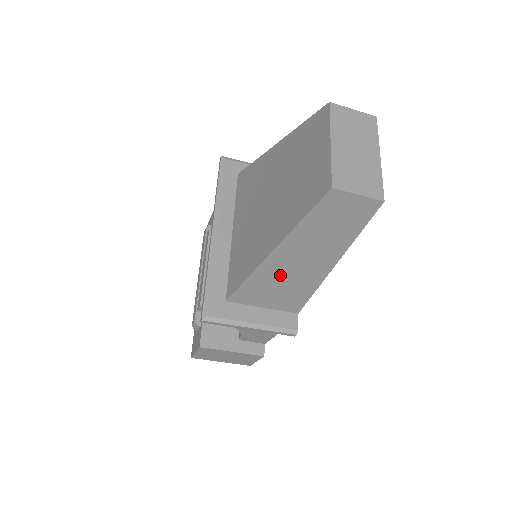
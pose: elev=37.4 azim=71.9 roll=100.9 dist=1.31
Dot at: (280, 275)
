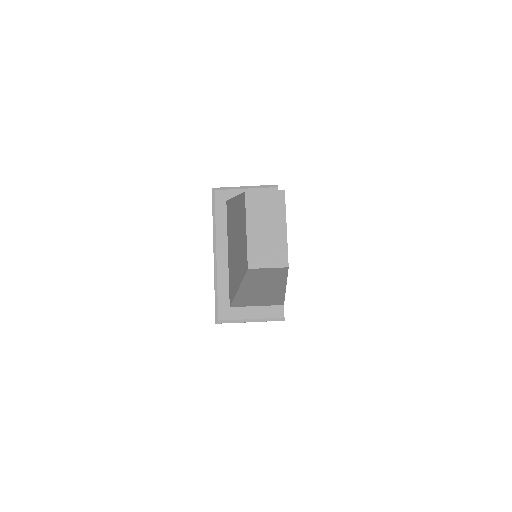
Dot at: (253, 296)
